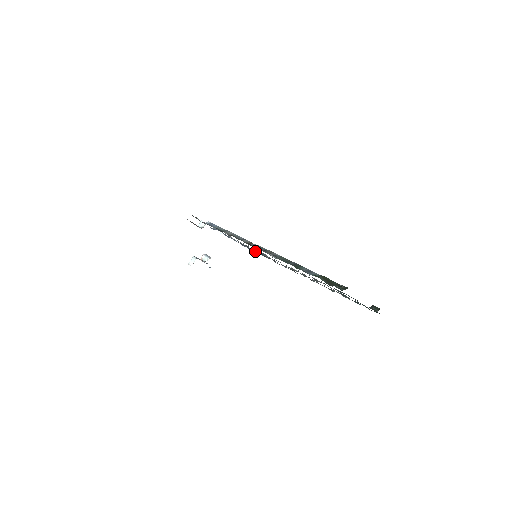
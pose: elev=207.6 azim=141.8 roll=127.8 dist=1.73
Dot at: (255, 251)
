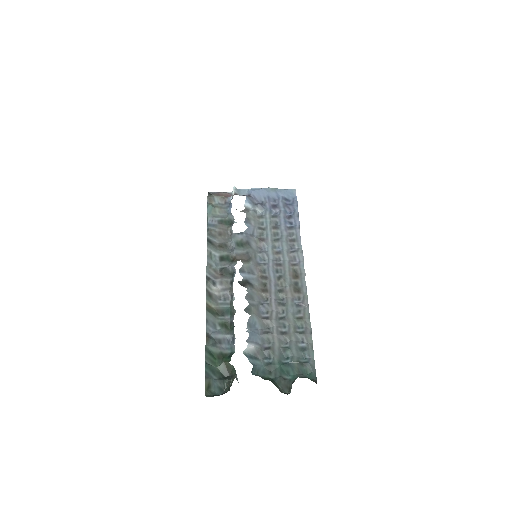
Dot at: (290, 216)
